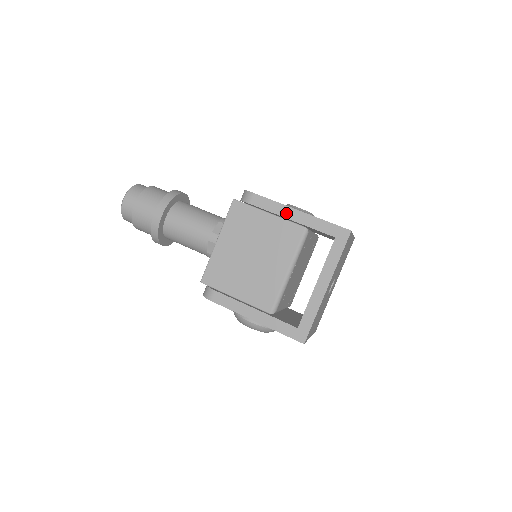
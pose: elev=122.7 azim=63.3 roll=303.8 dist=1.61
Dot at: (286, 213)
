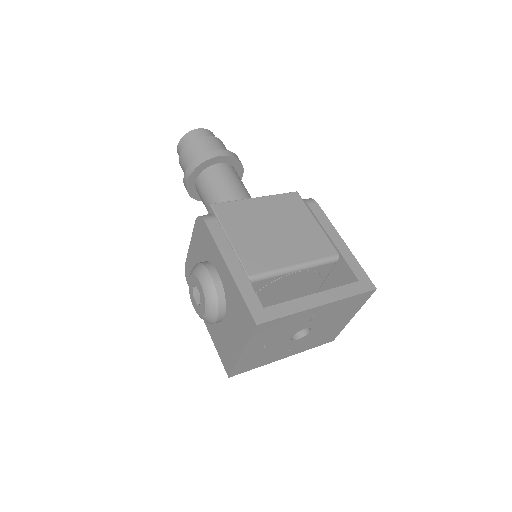
Dot at: (332, 233)
